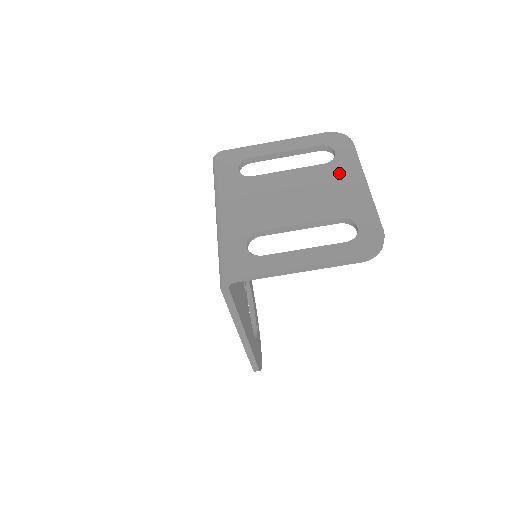
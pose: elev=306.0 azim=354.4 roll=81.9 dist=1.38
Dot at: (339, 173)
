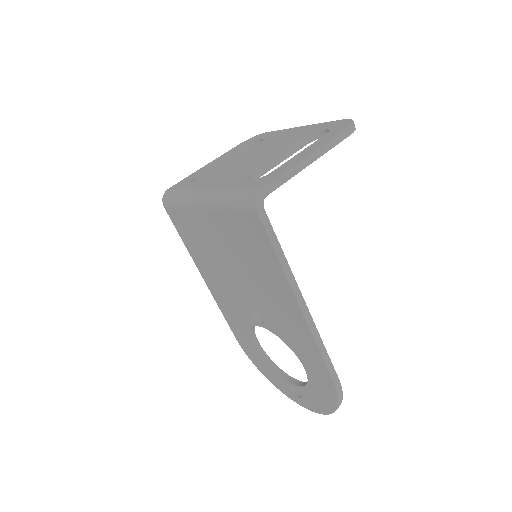
Dot at: (276, 137)
